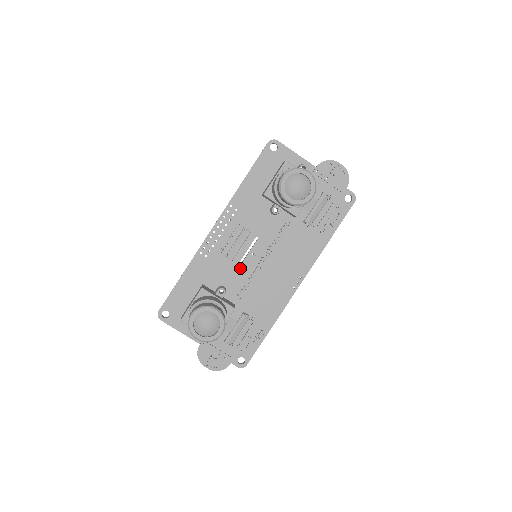
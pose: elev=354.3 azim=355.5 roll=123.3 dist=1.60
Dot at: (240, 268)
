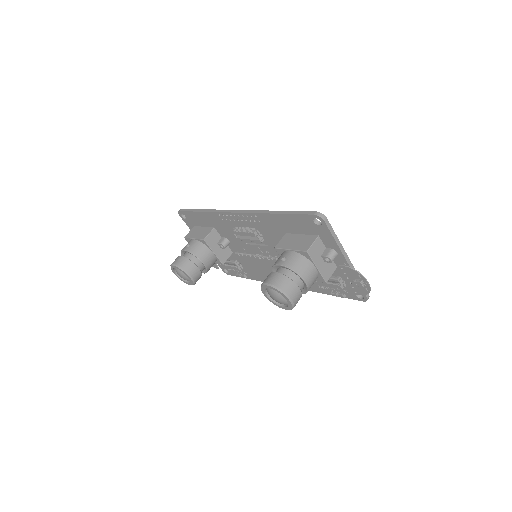
Dot at: (246, 245)
